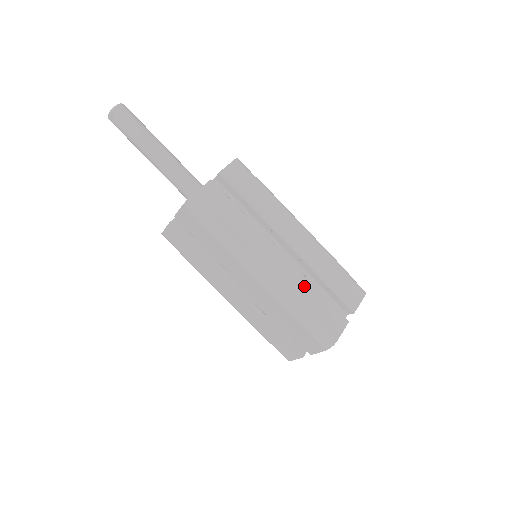
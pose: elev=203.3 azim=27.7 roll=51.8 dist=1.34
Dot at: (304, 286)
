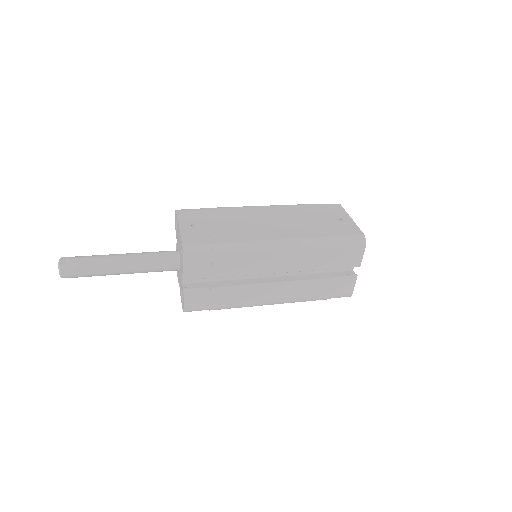
Dot at: (307, 287)
